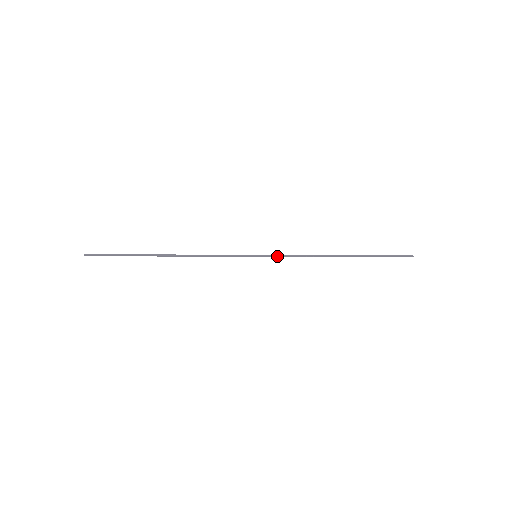
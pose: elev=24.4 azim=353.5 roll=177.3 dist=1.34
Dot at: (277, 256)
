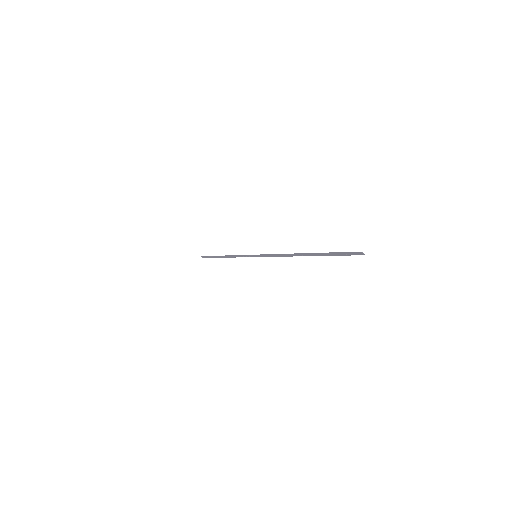
Dot at: (266, 256)
